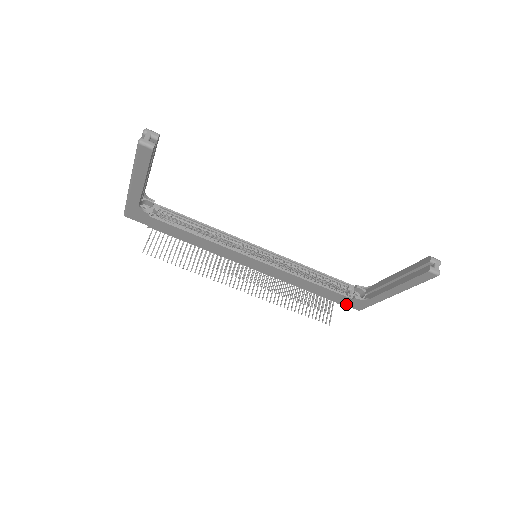
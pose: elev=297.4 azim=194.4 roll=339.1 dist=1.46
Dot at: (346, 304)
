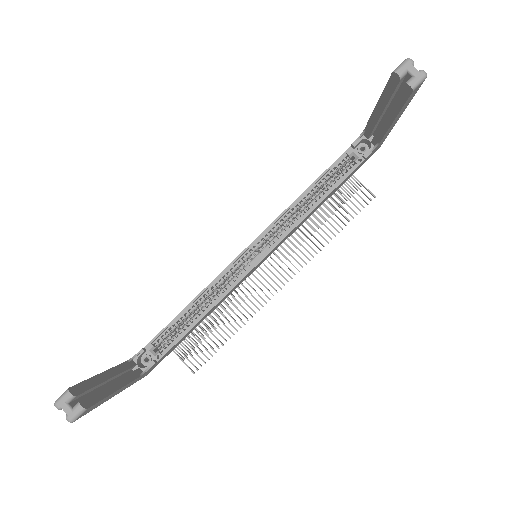
Dot at: (363, 163)
